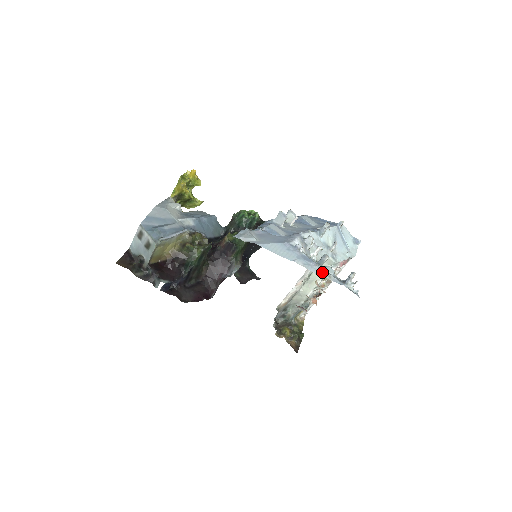
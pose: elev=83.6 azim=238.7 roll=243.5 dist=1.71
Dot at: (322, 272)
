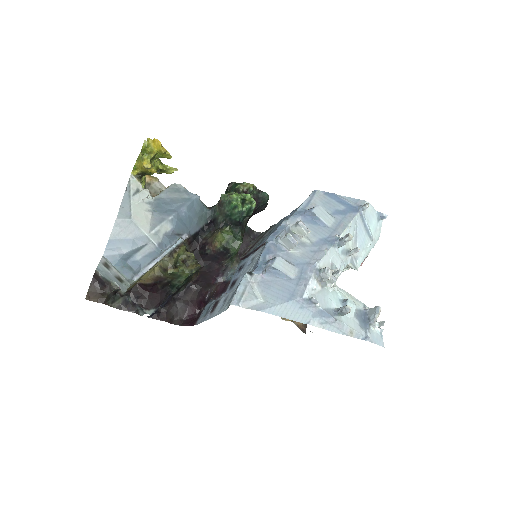
Dot at: (342, 329)
